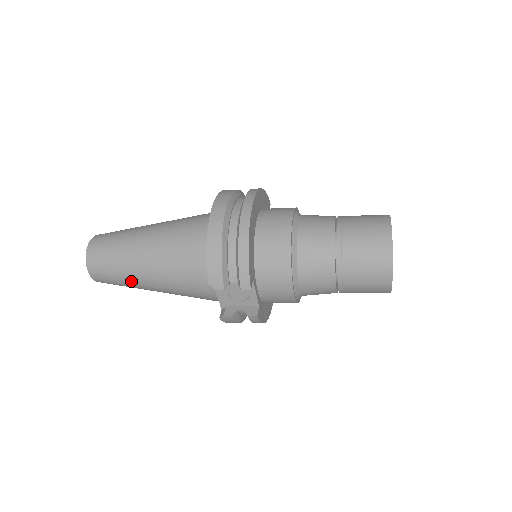
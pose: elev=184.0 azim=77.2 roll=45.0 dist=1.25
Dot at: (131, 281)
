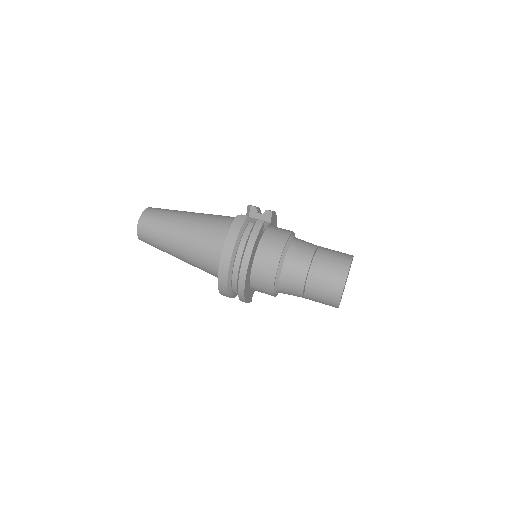
Dot at: occluded
